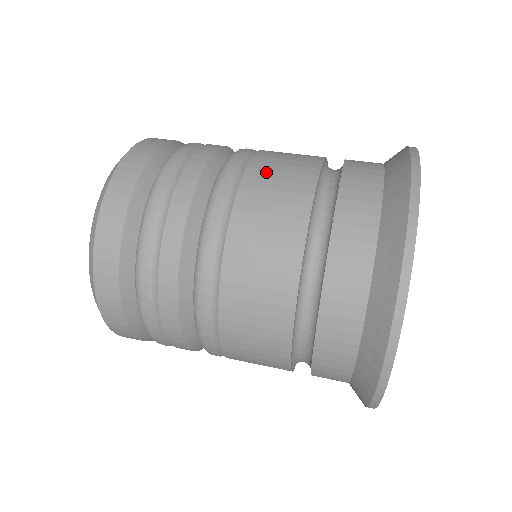
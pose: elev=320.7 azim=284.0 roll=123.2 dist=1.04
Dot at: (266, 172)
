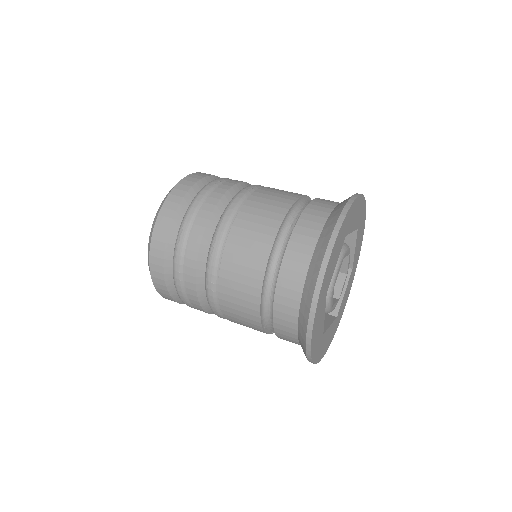
Dot at: (254, 209)
